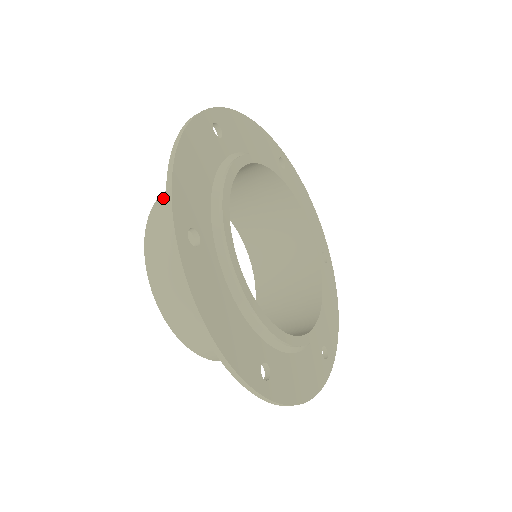
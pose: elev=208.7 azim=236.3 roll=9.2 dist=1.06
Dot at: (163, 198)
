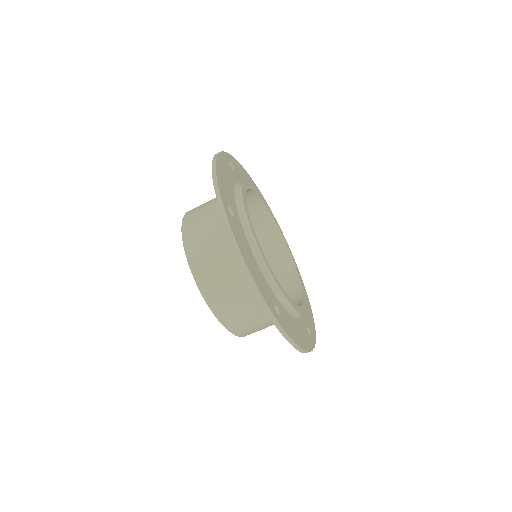
Dot at: occluded
